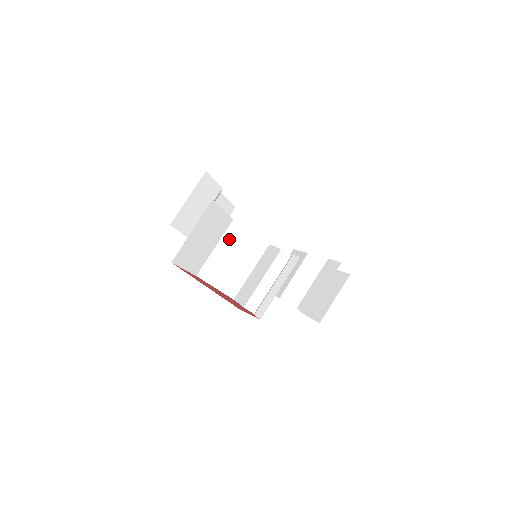
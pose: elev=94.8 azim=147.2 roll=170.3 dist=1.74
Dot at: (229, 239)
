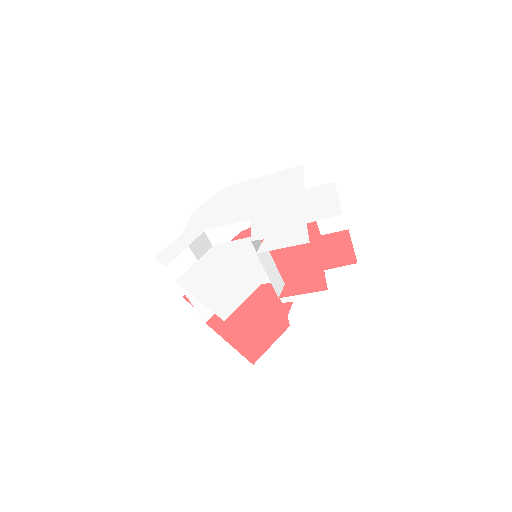
Dot at: occluded
